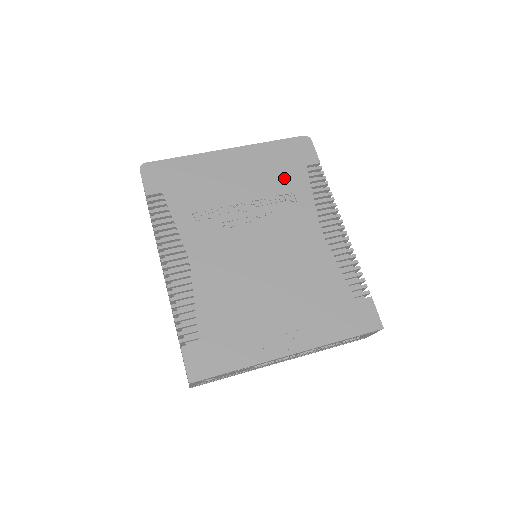
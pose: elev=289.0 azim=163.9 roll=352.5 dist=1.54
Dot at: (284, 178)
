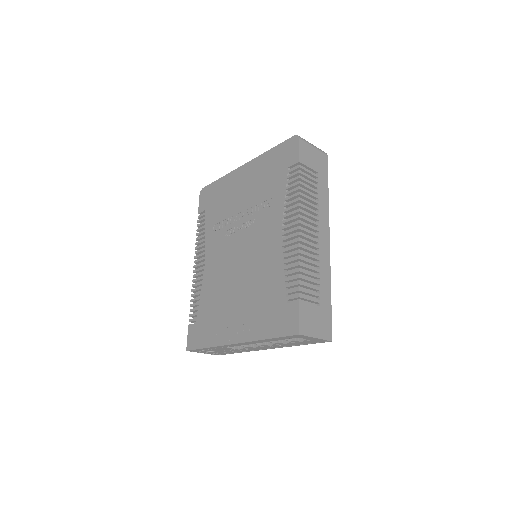
Dot at: (270, 184)
